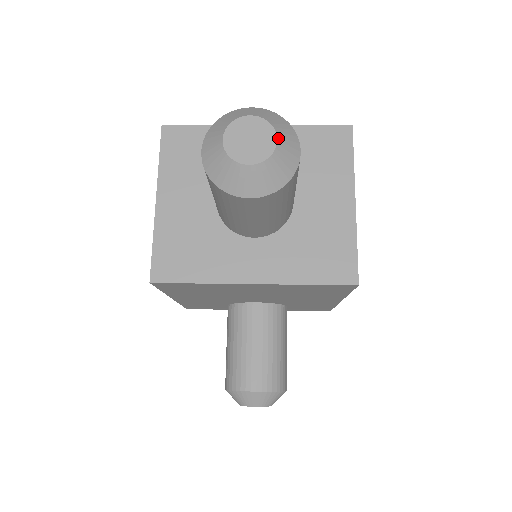
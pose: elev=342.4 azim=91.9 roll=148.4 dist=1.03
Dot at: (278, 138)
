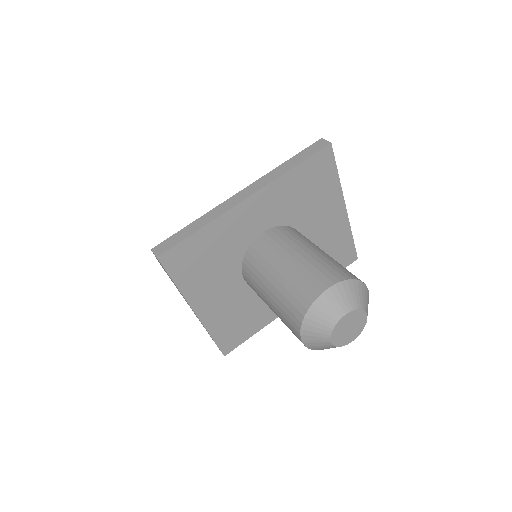
Dot at: (367, 312)
